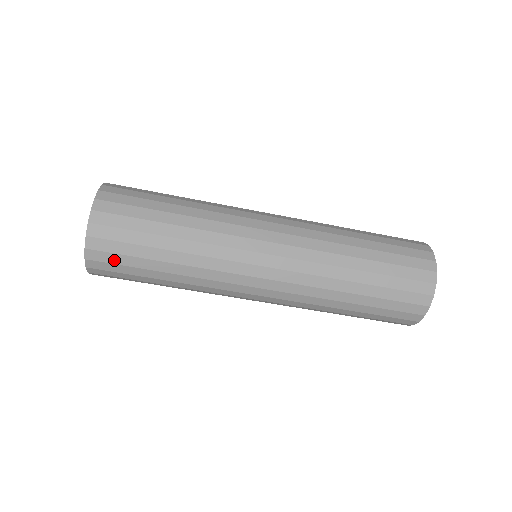
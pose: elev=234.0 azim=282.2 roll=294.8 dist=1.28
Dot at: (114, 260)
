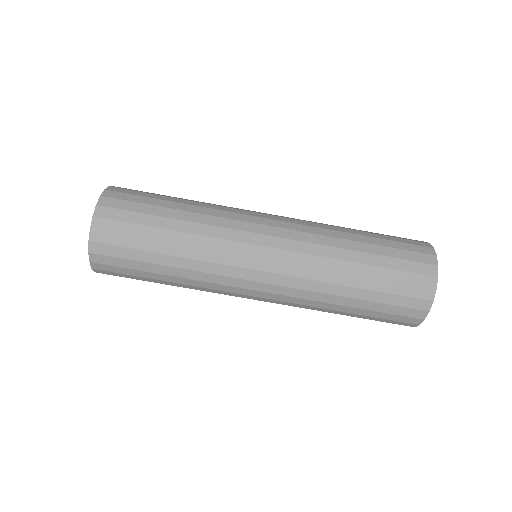
Dot at: (129, 198)
